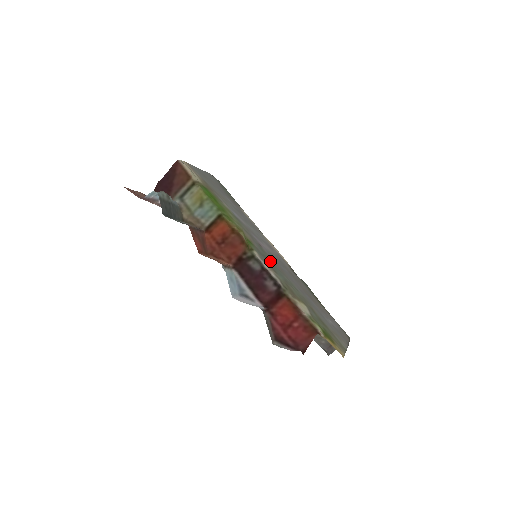
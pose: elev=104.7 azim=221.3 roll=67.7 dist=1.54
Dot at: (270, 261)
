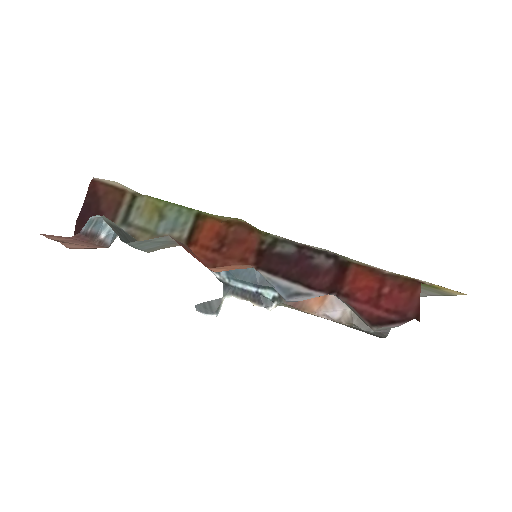
Dot at: occluded
